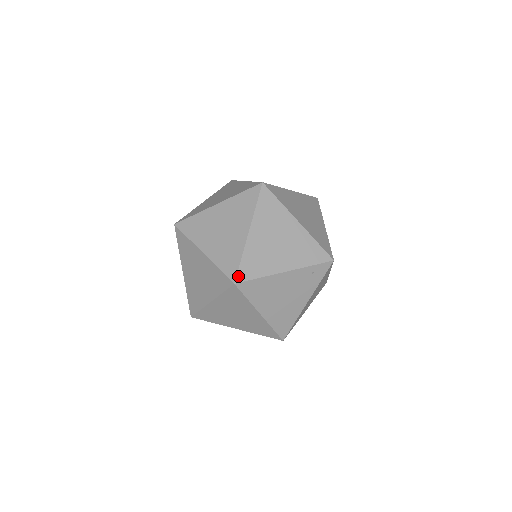
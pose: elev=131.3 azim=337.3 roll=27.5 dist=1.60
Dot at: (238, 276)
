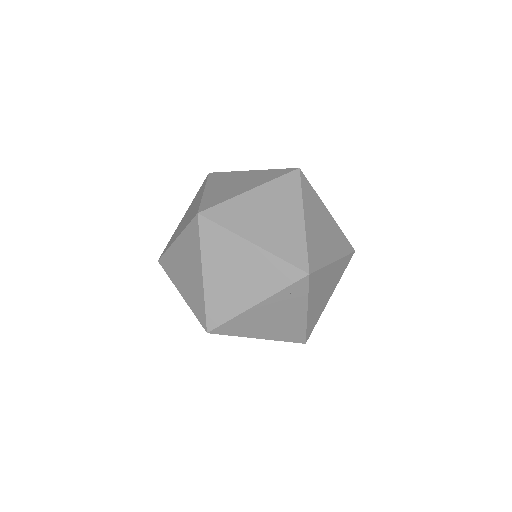
Dot at: (208, 324)
